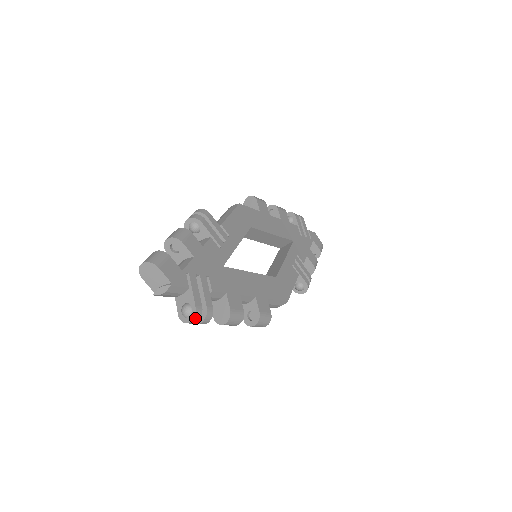
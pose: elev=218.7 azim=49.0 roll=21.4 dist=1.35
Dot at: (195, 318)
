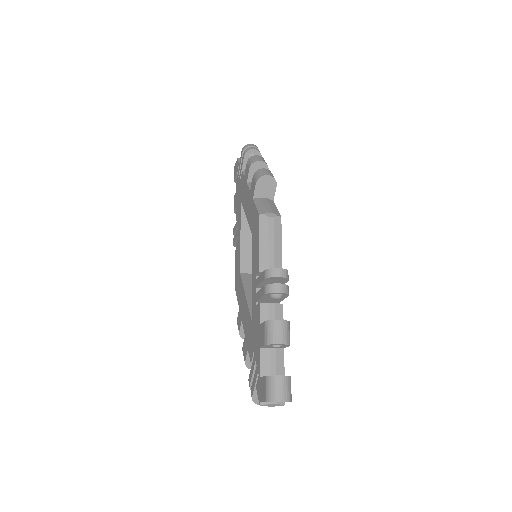
Dot at: occluded
